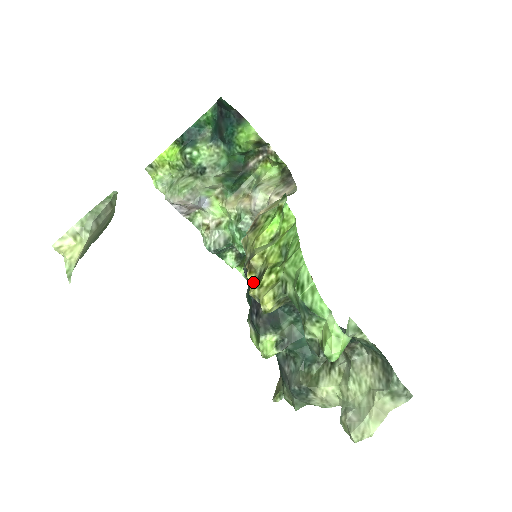
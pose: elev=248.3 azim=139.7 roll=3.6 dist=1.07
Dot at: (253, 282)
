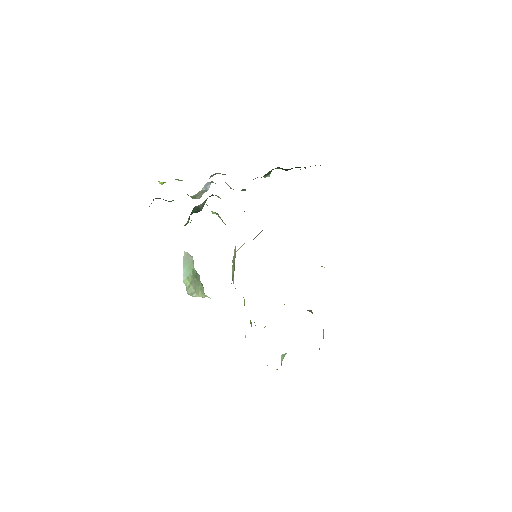
Dot at: occluded
